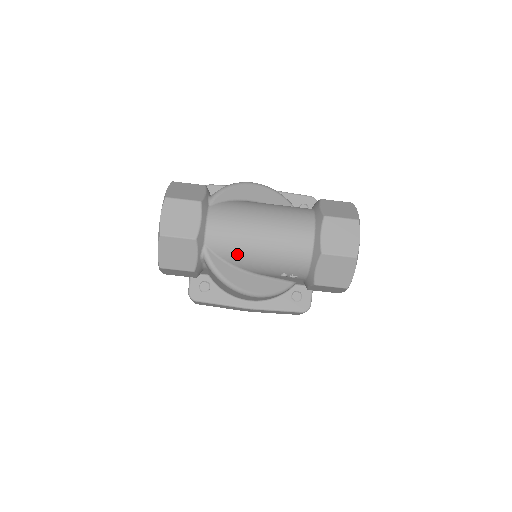
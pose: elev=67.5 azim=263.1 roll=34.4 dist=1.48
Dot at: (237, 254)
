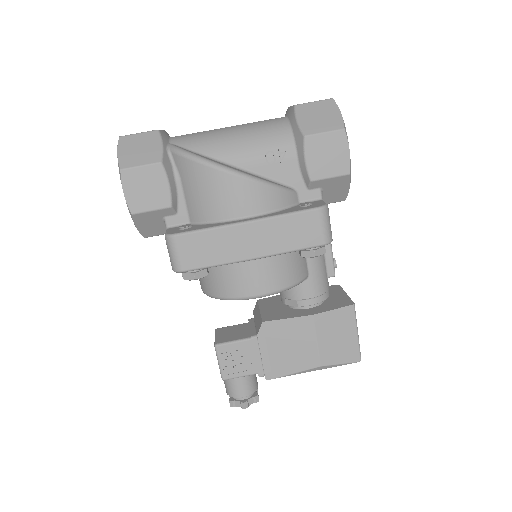
Dot at: (208, 142)
